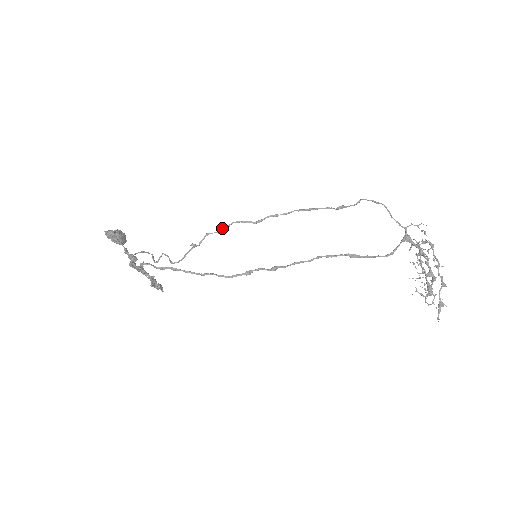
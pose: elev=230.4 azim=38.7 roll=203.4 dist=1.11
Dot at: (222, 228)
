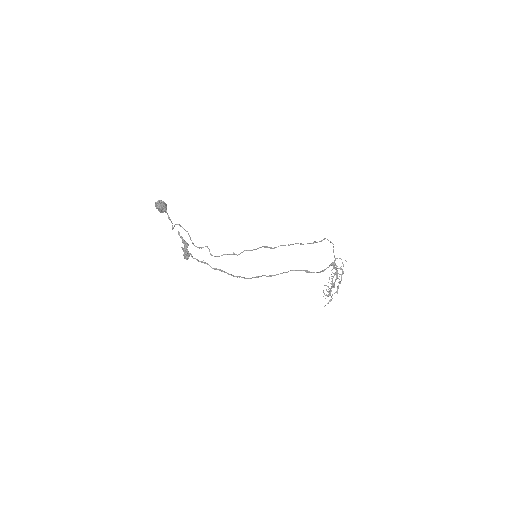
Dot at: (255, 249)
